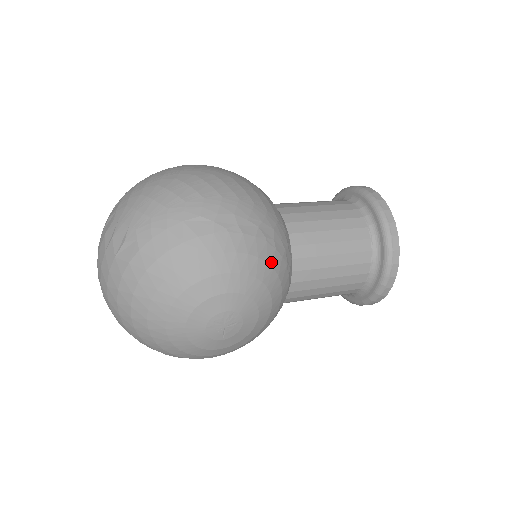
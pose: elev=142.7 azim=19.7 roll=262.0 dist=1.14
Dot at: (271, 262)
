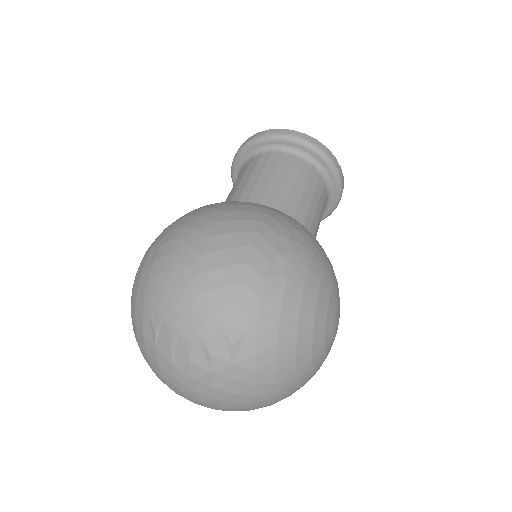
Dot at: (318, 244)
